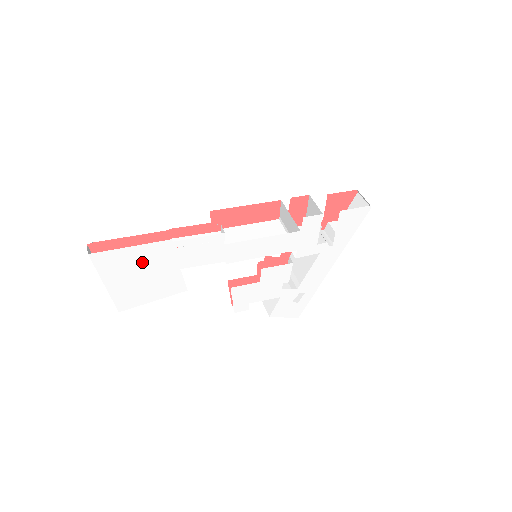
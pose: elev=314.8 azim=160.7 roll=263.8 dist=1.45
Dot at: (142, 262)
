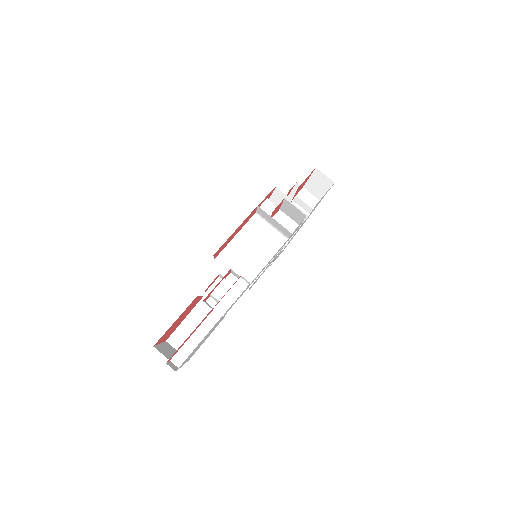
Dot at: (203, 339)
